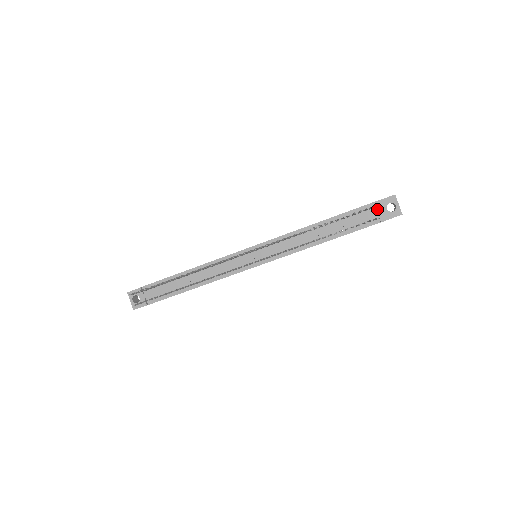
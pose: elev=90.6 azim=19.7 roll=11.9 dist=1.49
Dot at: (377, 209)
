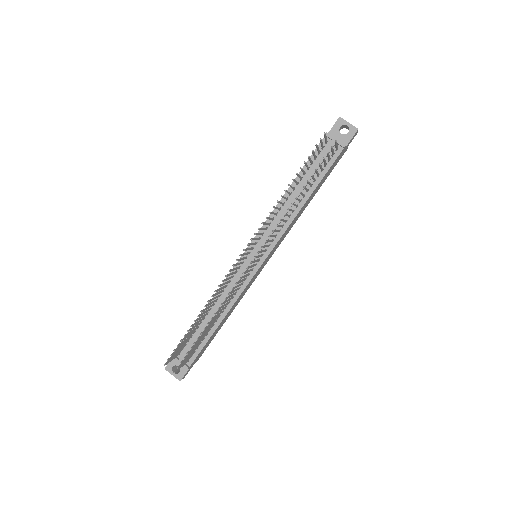
Dot at: (332, 139)
